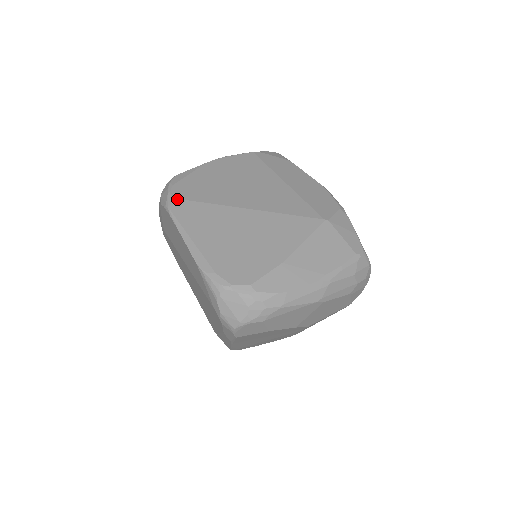
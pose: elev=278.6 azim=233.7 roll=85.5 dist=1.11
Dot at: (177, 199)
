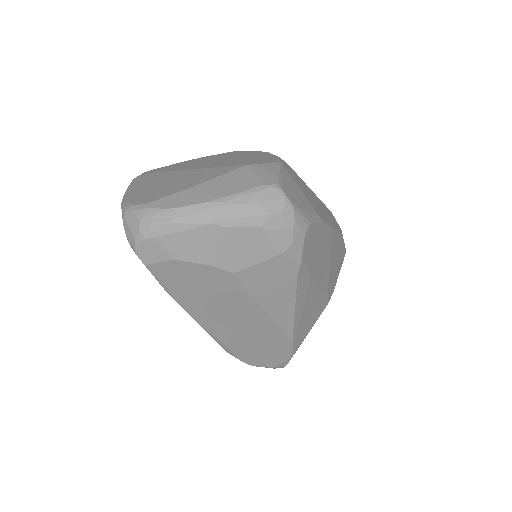
Dot at: (144, 174)
